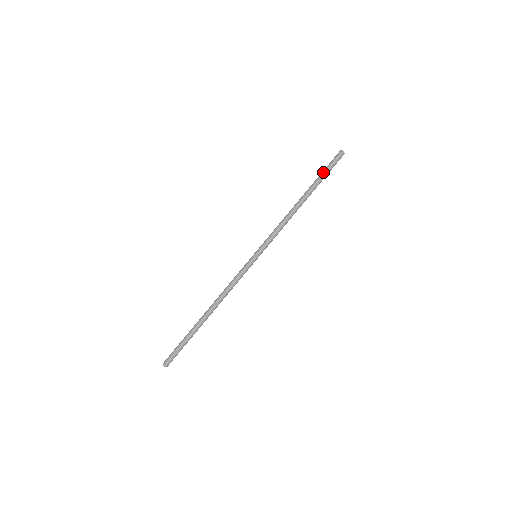
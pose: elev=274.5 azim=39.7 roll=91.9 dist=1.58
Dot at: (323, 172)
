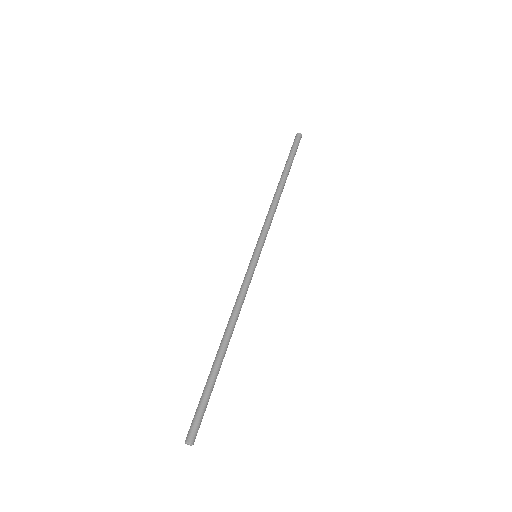
Dot at: (288, 156)
